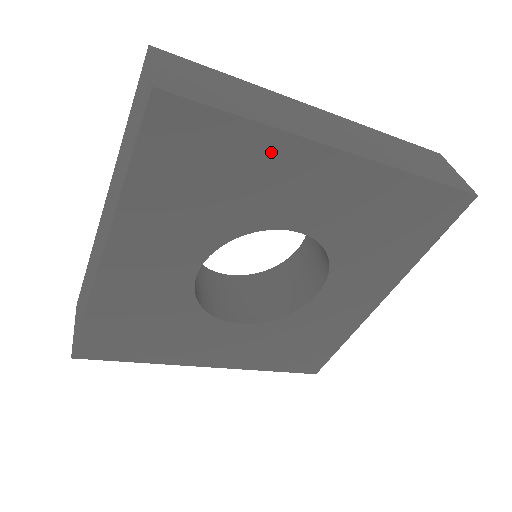
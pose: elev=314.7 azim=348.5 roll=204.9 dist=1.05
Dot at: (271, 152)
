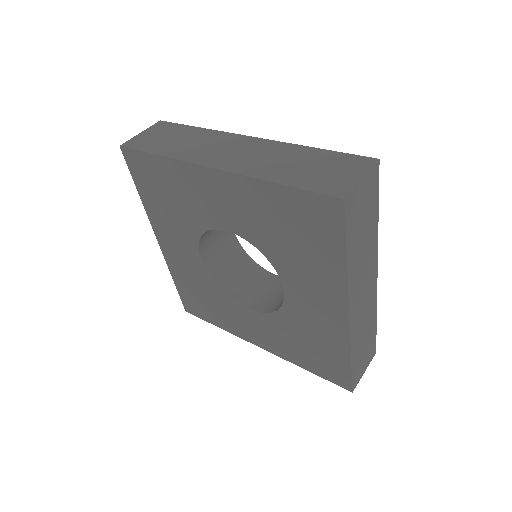
Dot at: (331, 272)
